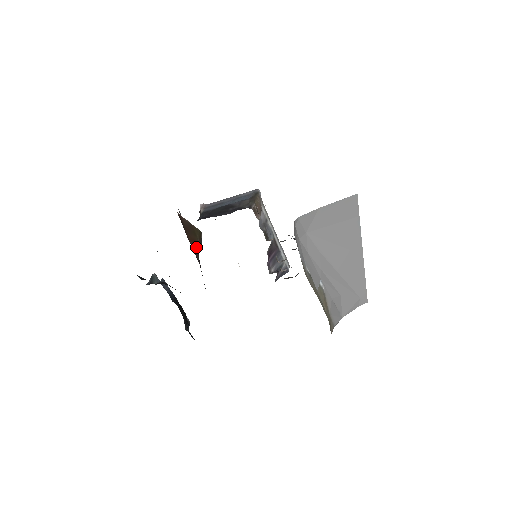
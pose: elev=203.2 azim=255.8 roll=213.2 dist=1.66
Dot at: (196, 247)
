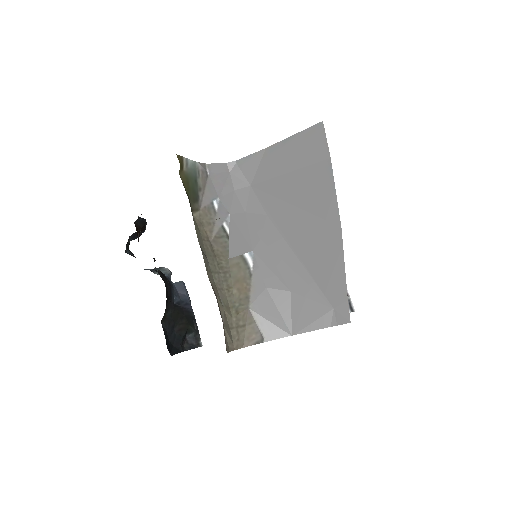
Dot at: occluded
